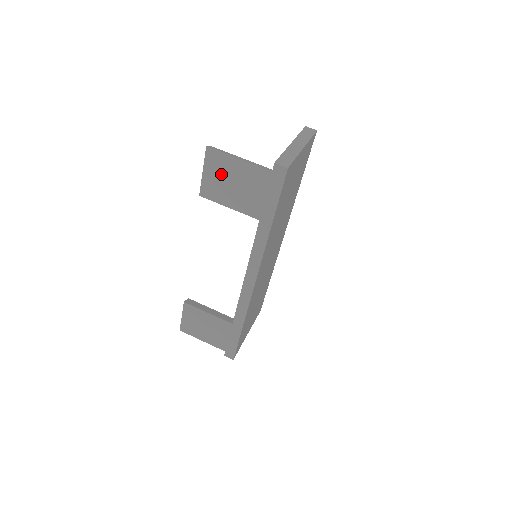
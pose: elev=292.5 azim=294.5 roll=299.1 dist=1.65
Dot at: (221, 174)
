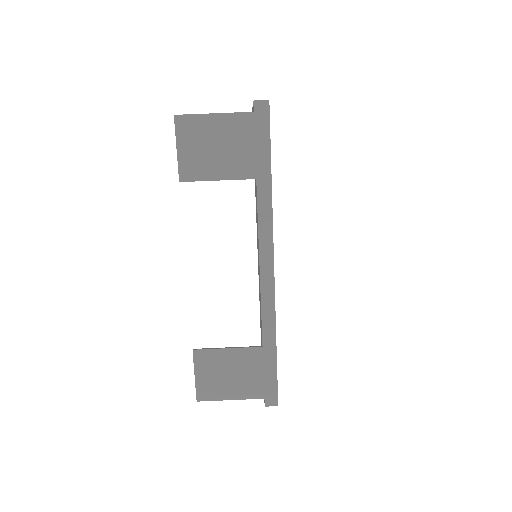
Dot at: (198, 142)
